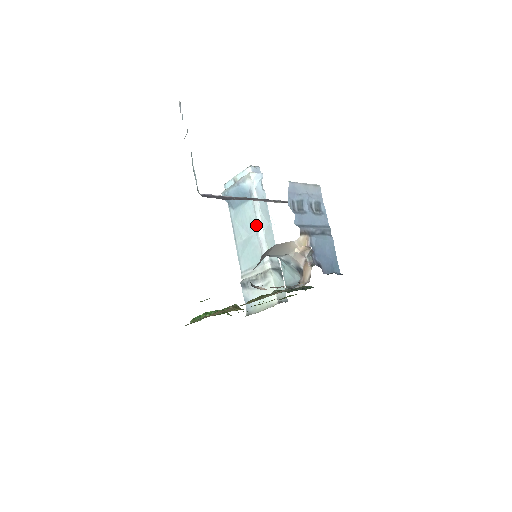
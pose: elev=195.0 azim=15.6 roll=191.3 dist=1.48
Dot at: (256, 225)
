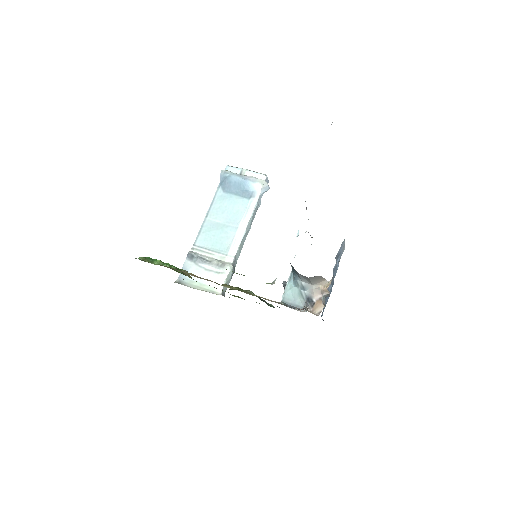
Dot at: (240, 221)
